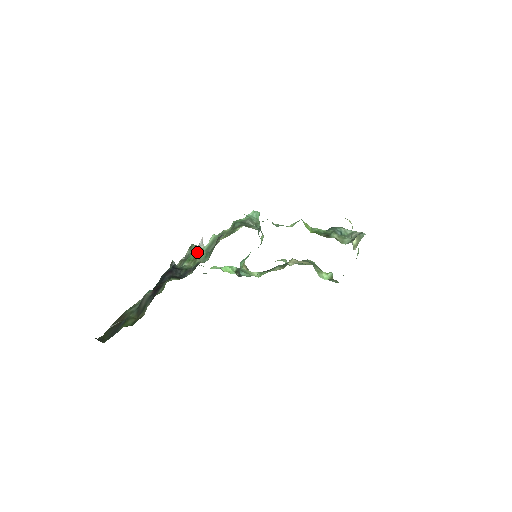
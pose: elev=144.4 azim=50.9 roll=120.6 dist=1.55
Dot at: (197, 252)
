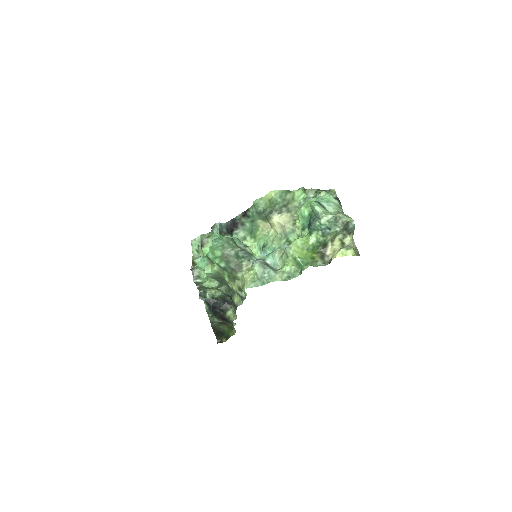
Dot at: occluded
